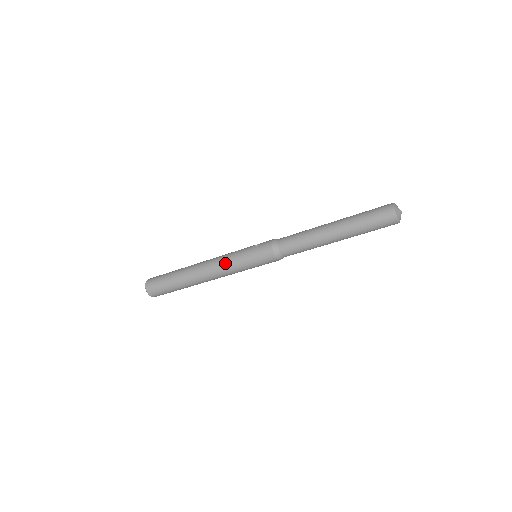
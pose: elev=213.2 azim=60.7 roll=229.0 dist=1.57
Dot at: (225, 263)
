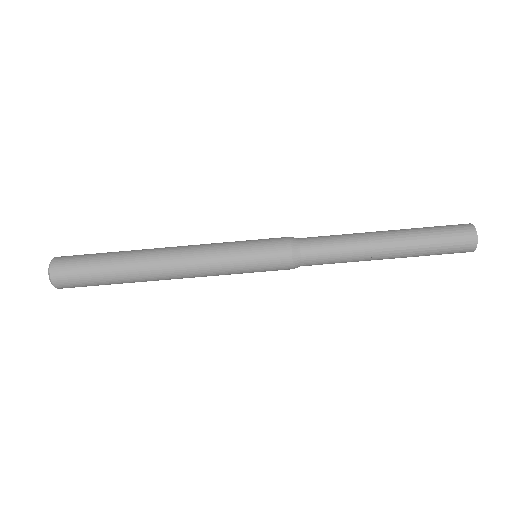
Dot at: occluded
